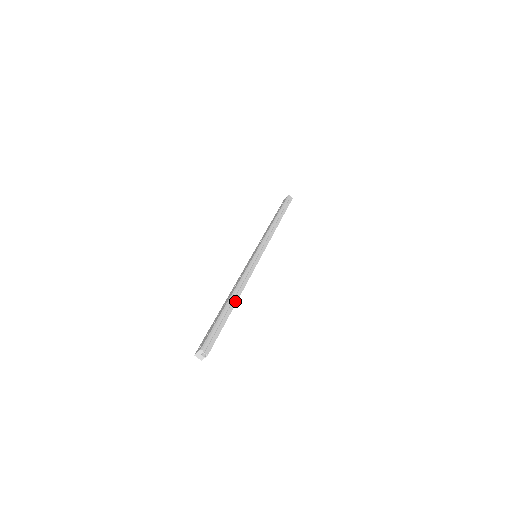
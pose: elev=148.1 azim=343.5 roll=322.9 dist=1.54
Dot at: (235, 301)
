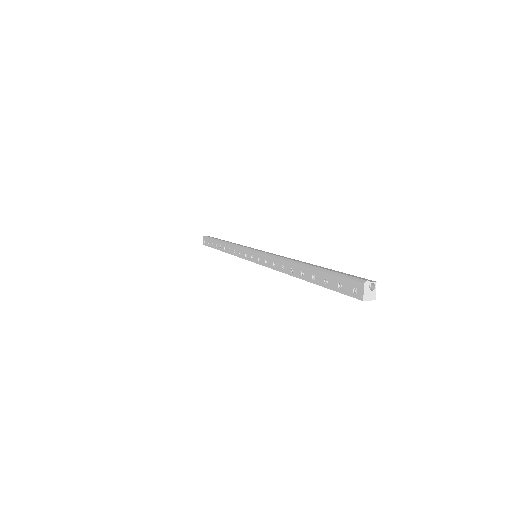
Dot at: occluded
